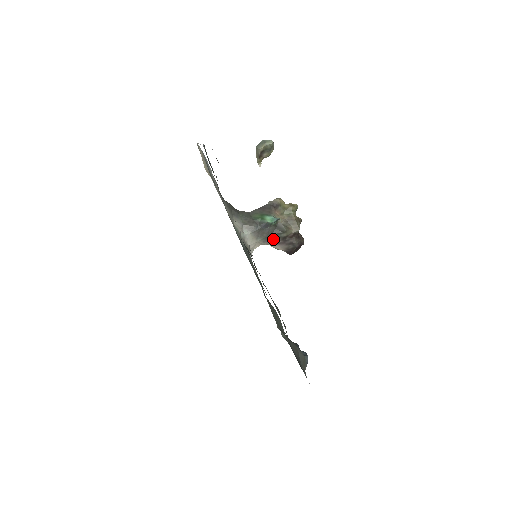
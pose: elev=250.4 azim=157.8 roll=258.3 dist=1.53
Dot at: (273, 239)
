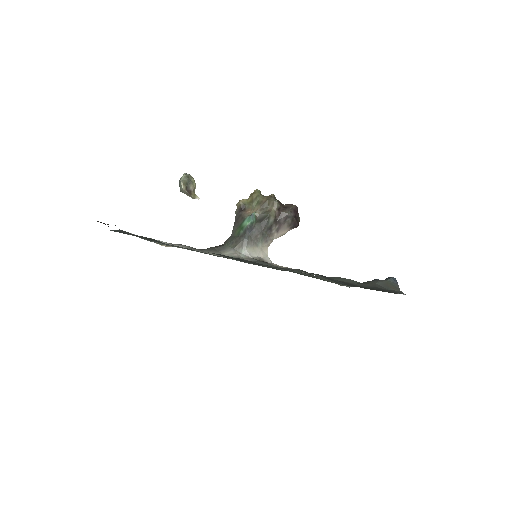
Dot at: (270, 232)
